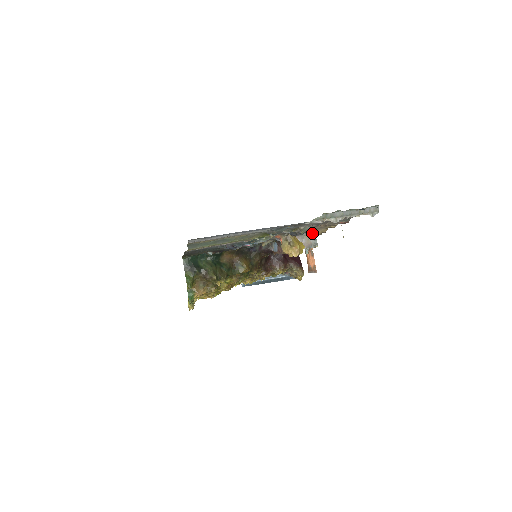
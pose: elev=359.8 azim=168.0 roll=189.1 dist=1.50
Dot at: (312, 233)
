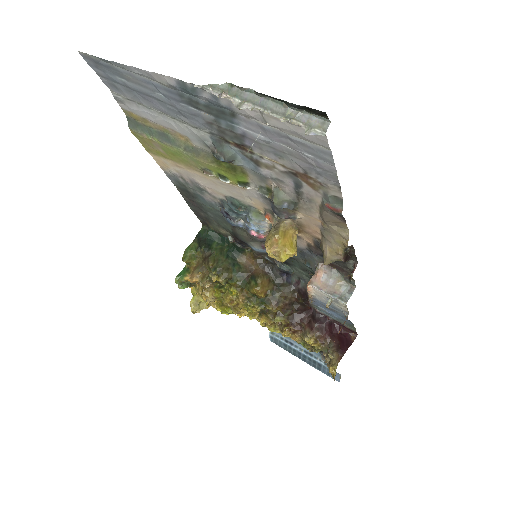
Dot at: (323, 249)
